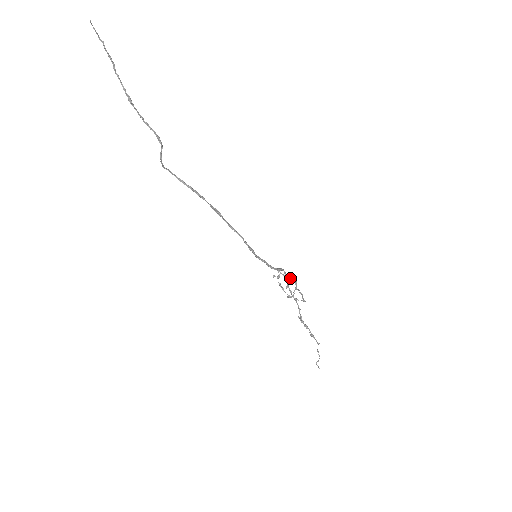
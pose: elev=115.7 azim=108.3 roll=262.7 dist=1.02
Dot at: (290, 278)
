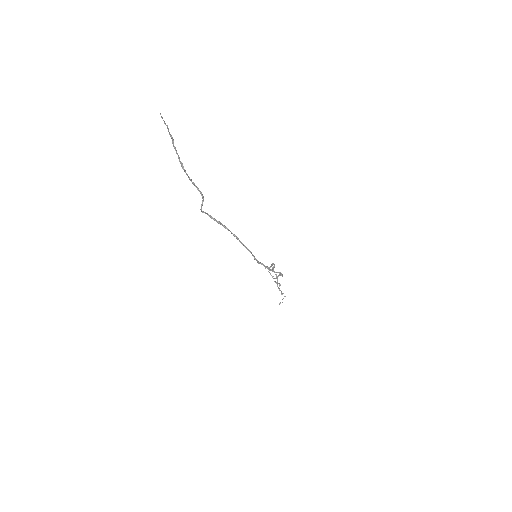
Dot at: occluded
